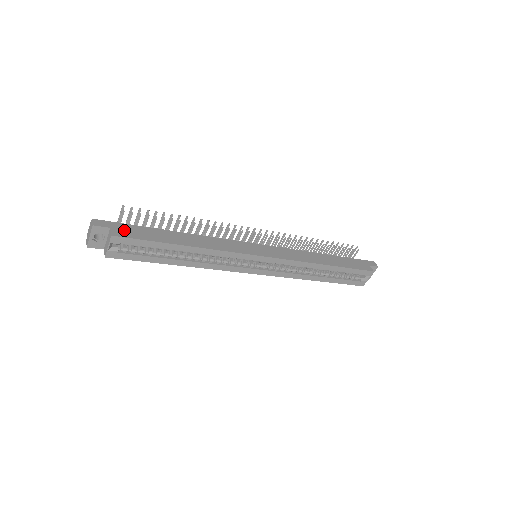
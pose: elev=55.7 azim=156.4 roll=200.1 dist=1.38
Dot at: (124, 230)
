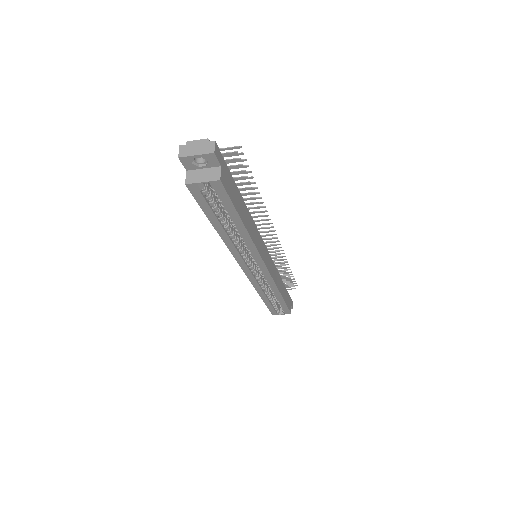
Dot at: (226, 177)
